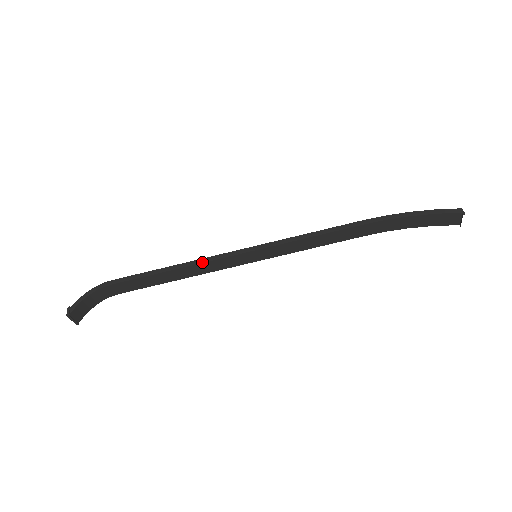
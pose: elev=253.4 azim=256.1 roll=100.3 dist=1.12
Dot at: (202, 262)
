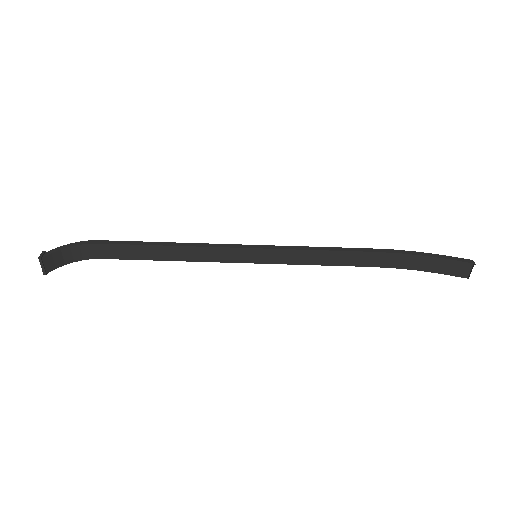
Dot at: (199, 246)
